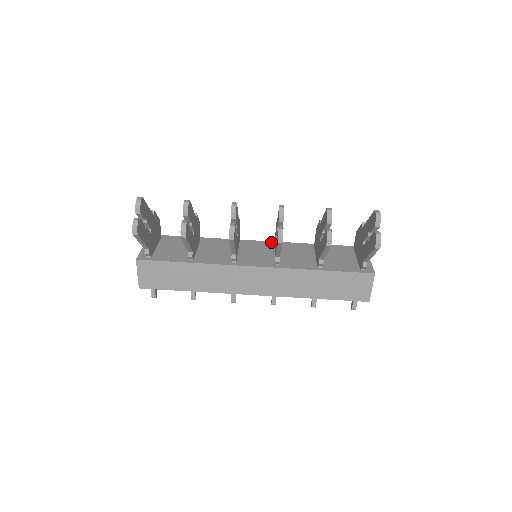
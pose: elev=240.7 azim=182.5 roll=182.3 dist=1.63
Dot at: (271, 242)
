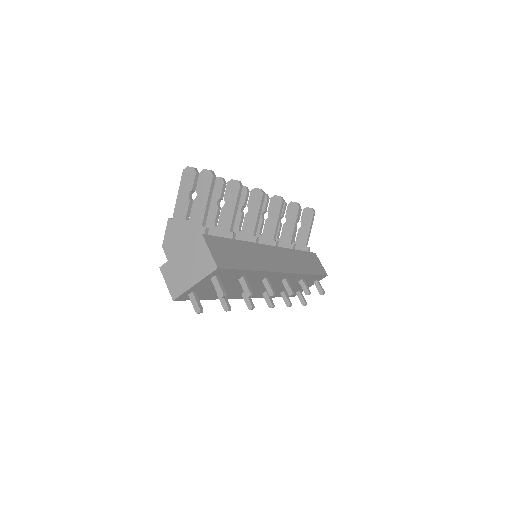
Dot at: occluded
